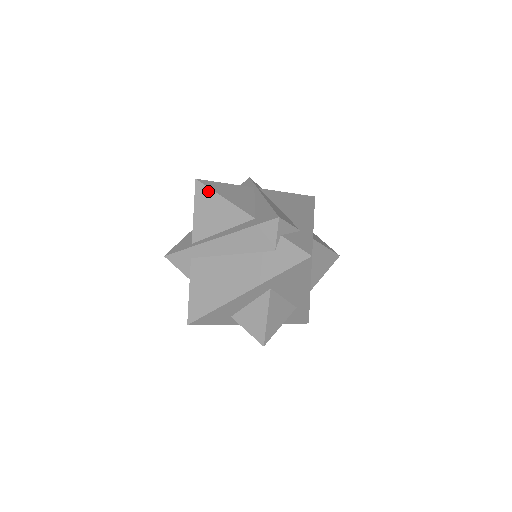
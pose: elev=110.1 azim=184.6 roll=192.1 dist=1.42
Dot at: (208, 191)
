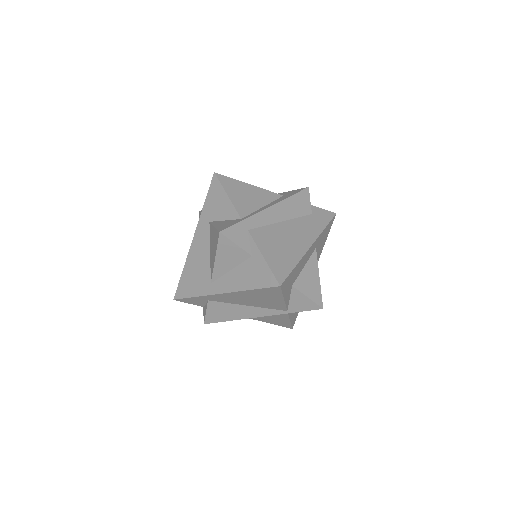
Dot at: (232, 180)
